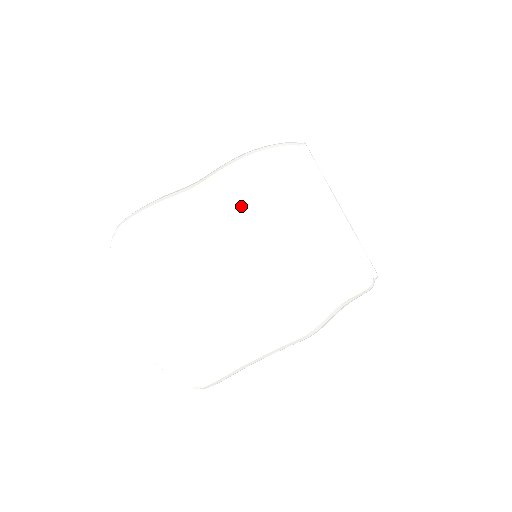
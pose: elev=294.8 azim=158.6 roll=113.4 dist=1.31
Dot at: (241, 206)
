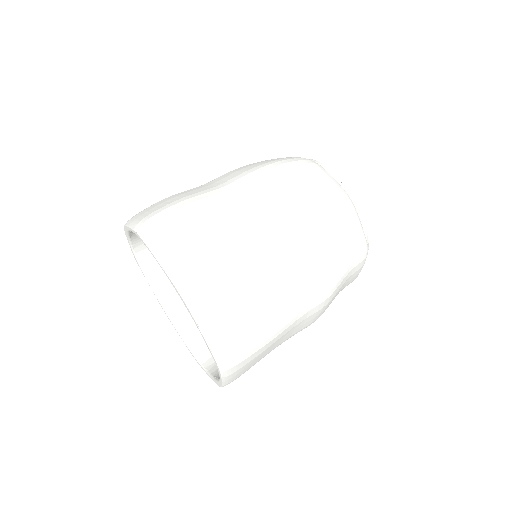
Dot at: (308, 220)
